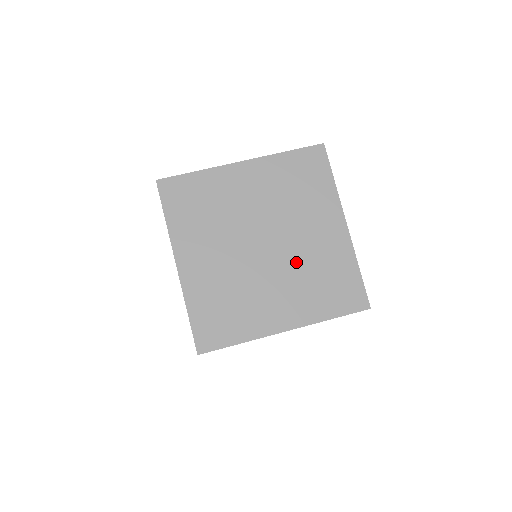
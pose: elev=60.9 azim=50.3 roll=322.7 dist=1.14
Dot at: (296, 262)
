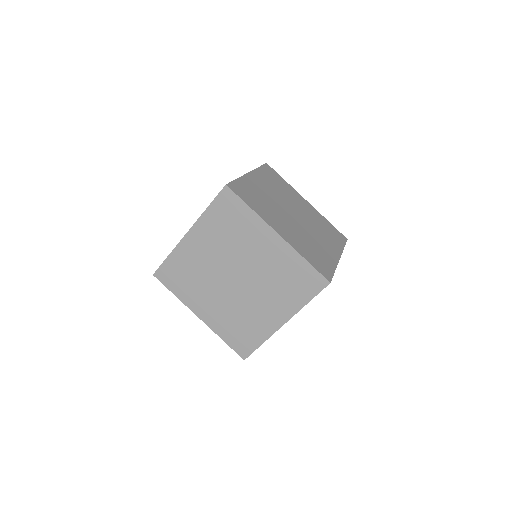
Dot at: (262, 279)
